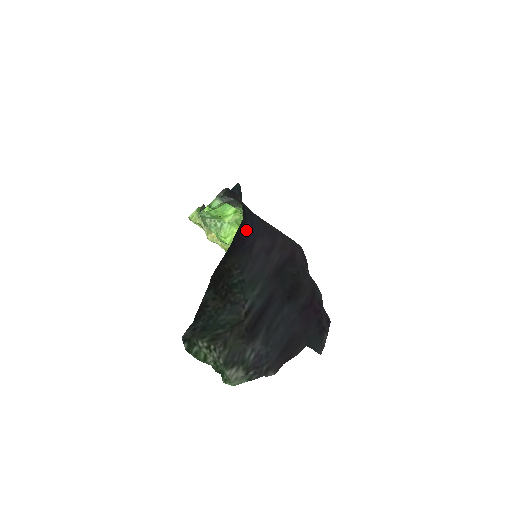
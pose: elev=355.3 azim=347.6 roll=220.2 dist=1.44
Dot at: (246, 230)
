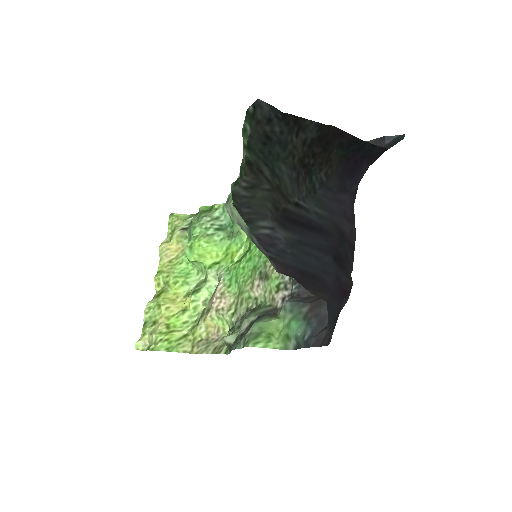
Dot at: (362, 170)
